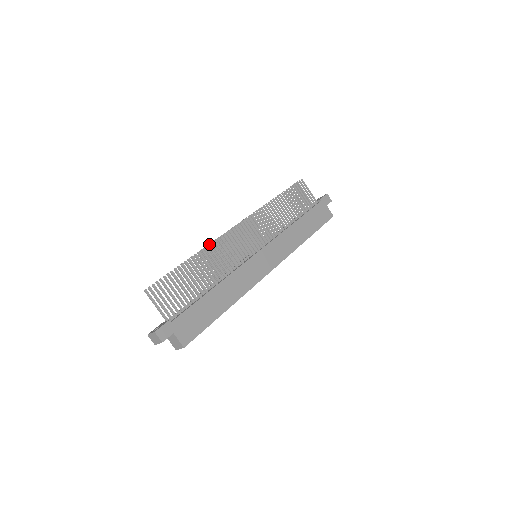
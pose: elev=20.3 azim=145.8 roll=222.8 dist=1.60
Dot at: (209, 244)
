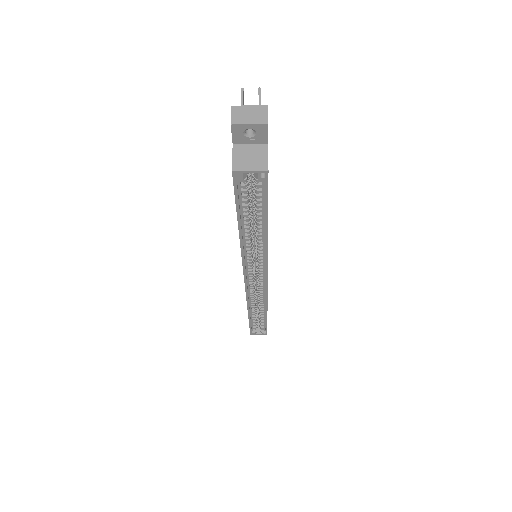
Dot at: occluded
